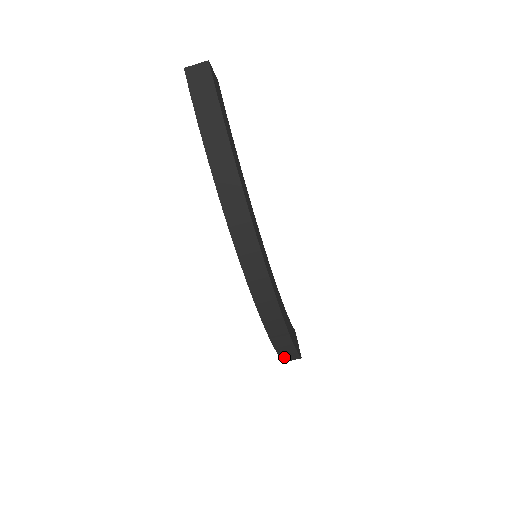
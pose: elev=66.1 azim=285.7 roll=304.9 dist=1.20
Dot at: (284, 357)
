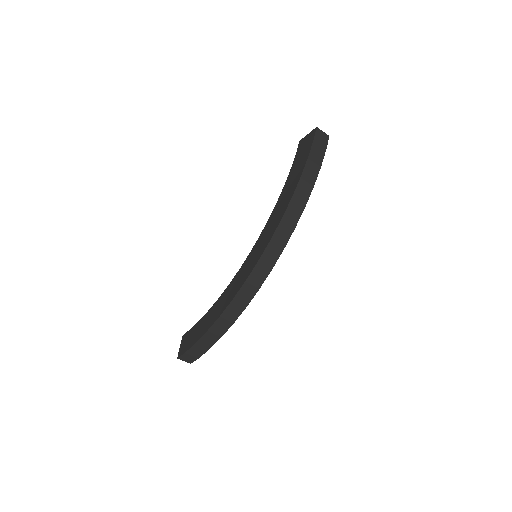
Dot at: (193, 348)
